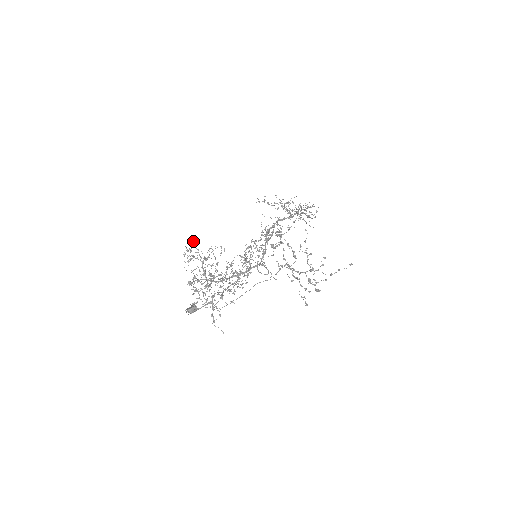
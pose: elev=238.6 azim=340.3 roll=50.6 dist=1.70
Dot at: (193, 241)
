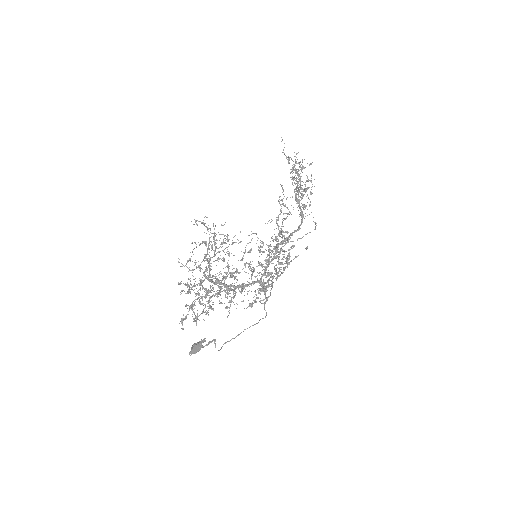
Dot at: occluded
